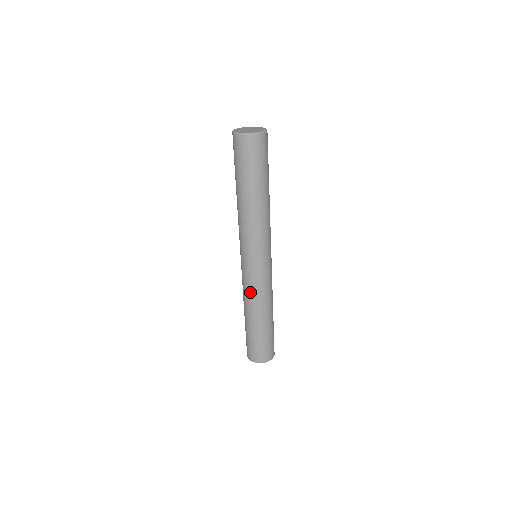
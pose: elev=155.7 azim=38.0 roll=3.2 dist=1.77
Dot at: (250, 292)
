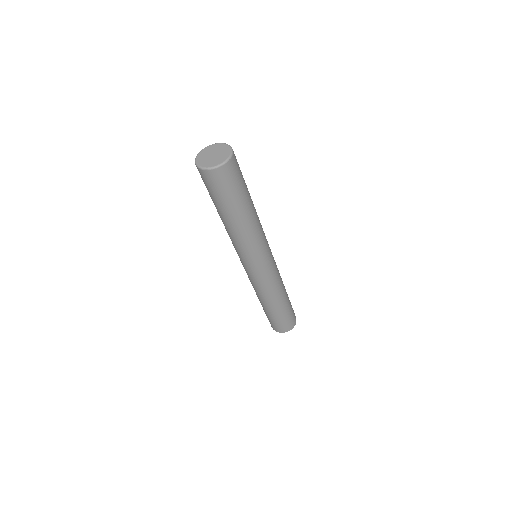
Dot at: (251, 283)
